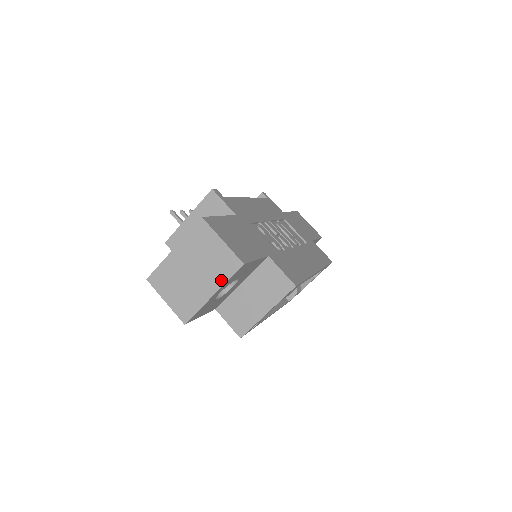
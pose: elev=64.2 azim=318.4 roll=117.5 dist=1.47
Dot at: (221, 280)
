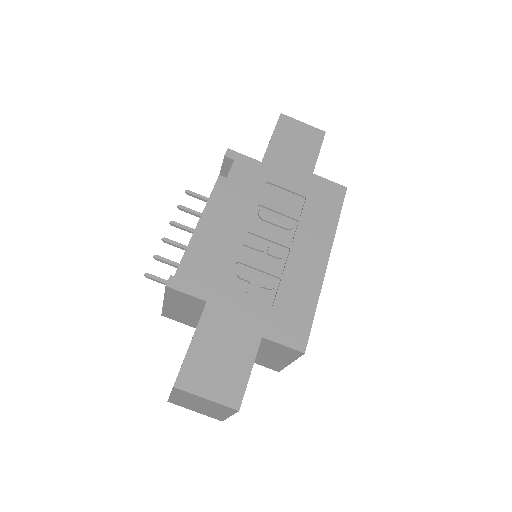
Dot at: (228, 413)
